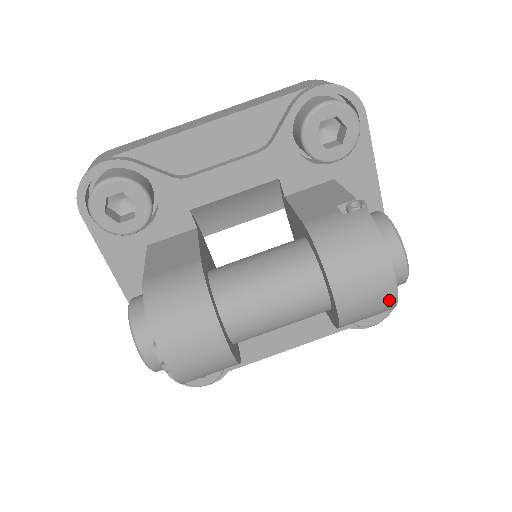
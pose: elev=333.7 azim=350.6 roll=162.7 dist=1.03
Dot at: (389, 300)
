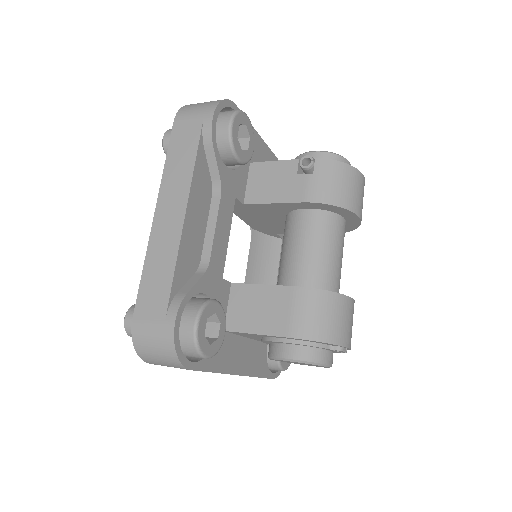
Dot at: occluded
